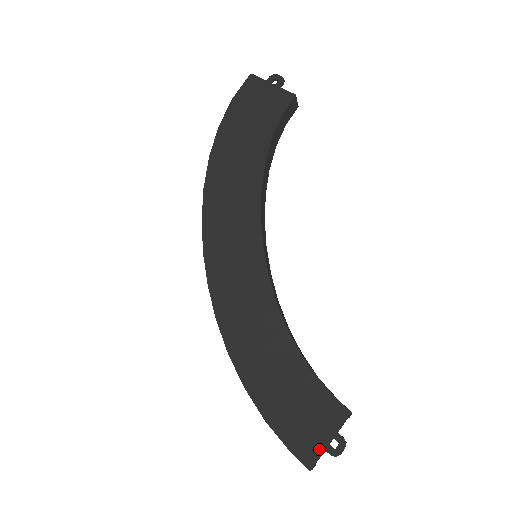
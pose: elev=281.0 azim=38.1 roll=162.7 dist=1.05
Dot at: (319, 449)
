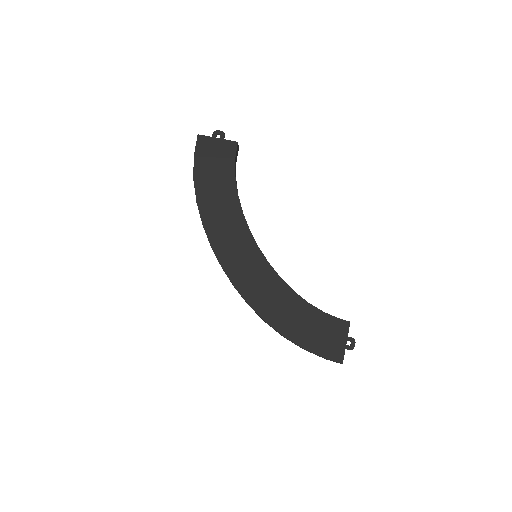
Dot at: (342, 350)
